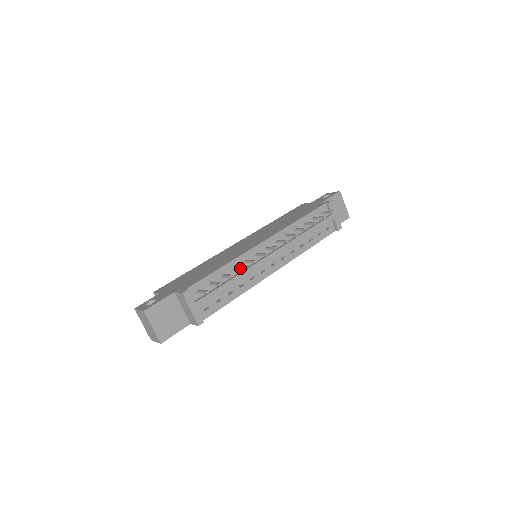
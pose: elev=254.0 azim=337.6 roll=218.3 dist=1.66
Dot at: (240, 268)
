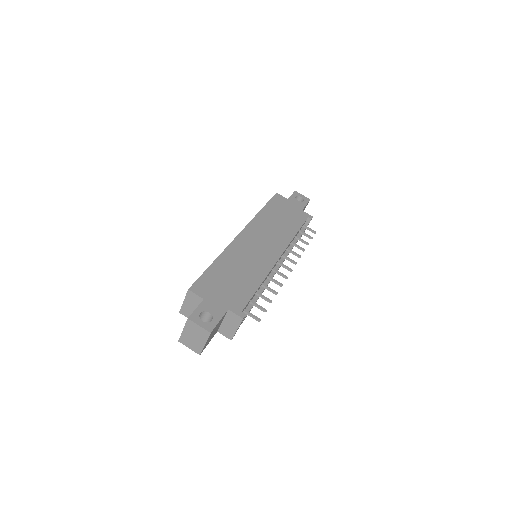
Dot at: (273, 291)
